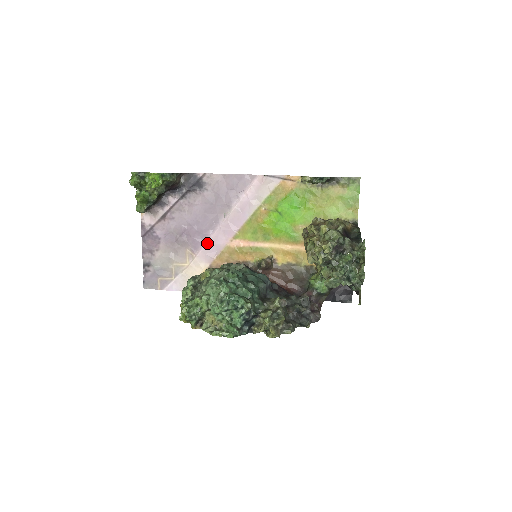
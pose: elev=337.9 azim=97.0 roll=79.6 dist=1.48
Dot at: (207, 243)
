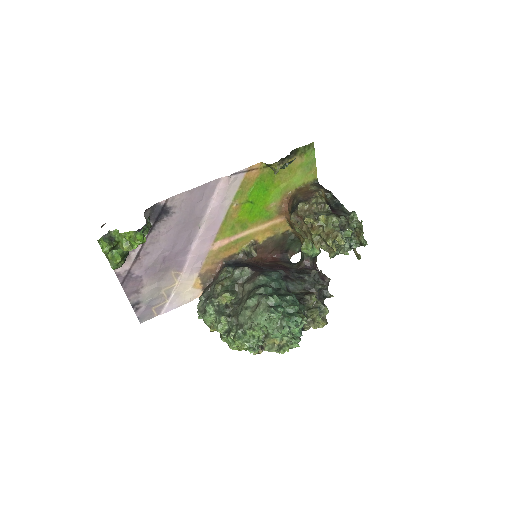
Dot at: (190, 258)
